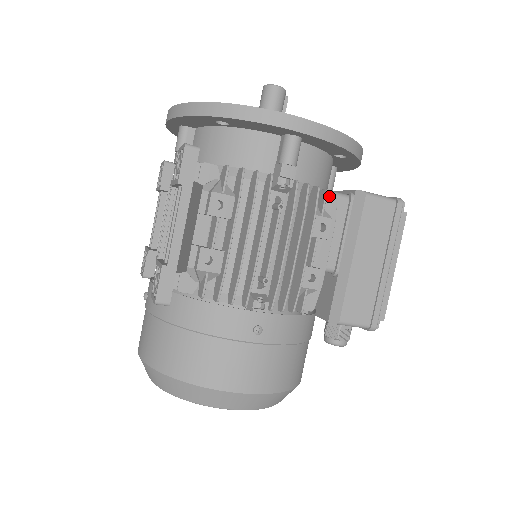
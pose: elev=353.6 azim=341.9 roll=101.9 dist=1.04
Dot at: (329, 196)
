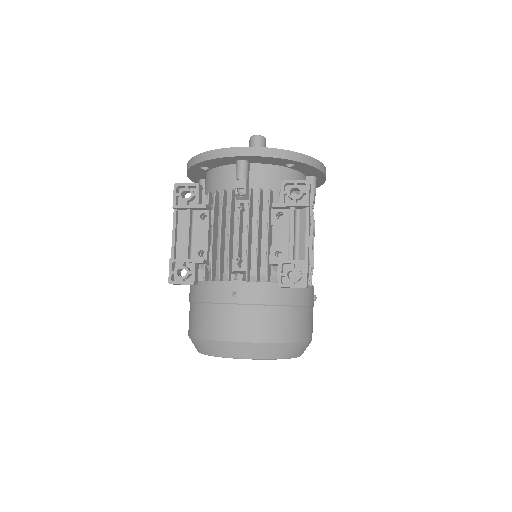
Dot at: occluded
